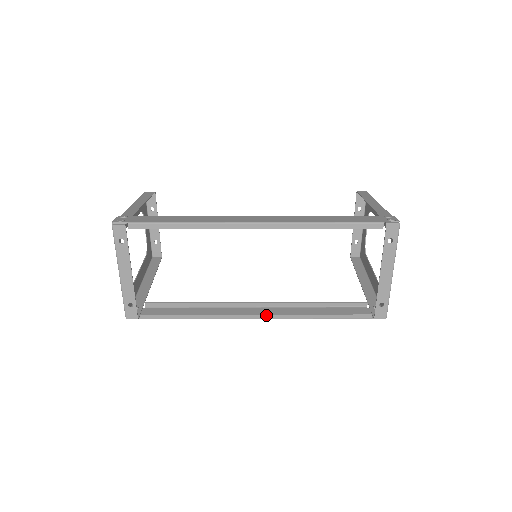
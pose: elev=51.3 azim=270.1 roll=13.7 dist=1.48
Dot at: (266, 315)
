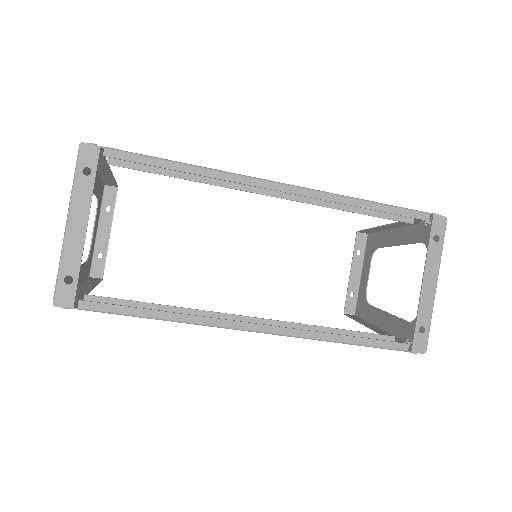
Dot at: (271, 326)
